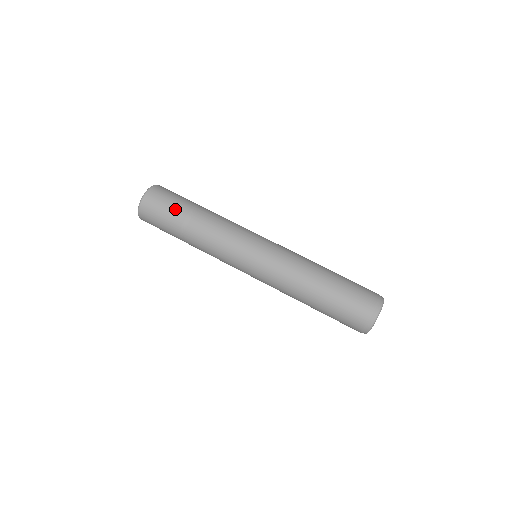
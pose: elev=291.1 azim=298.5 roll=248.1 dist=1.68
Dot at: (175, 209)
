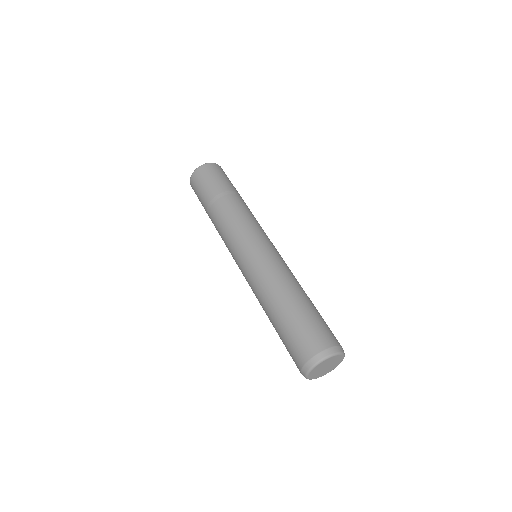
Dot at: (207, 190)
